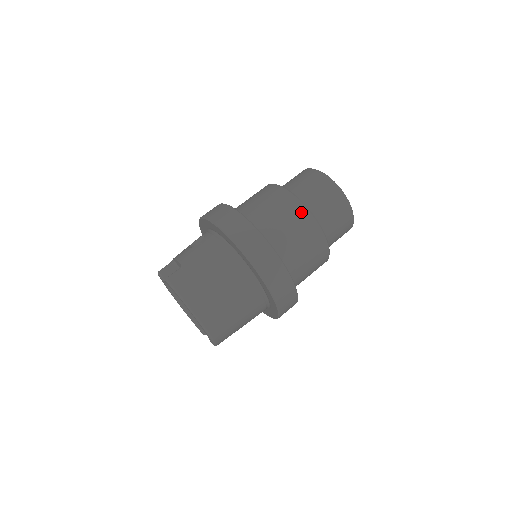
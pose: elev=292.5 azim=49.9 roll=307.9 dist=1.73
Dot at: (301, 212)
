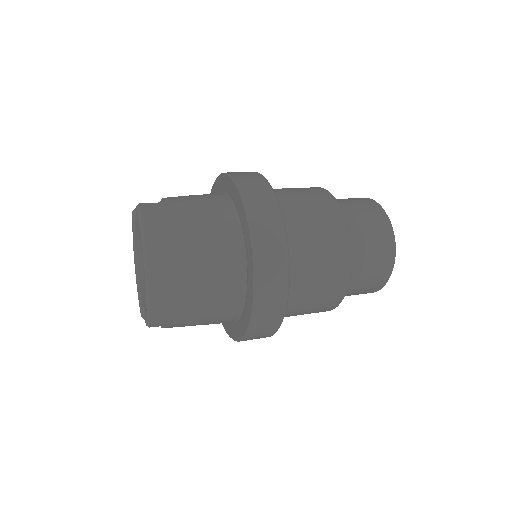
Dot at: (337, 218)
